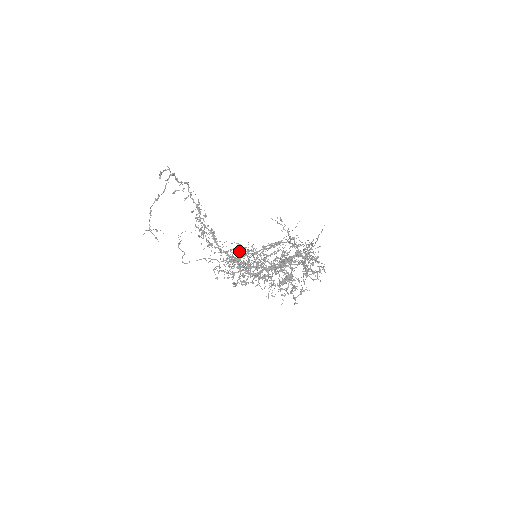
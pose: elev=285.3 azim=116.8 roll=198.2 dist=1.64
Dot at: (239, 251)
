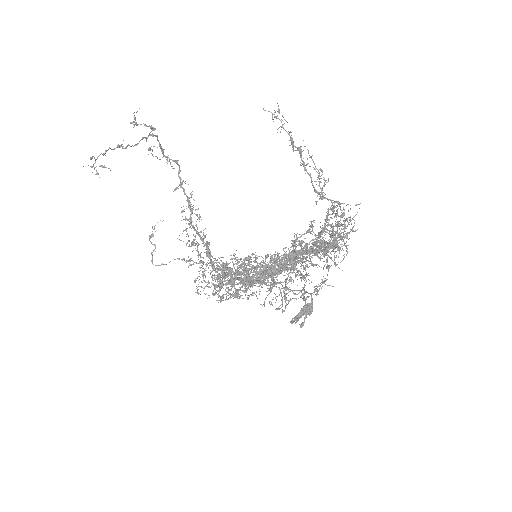
Dot at: (237, 264)
